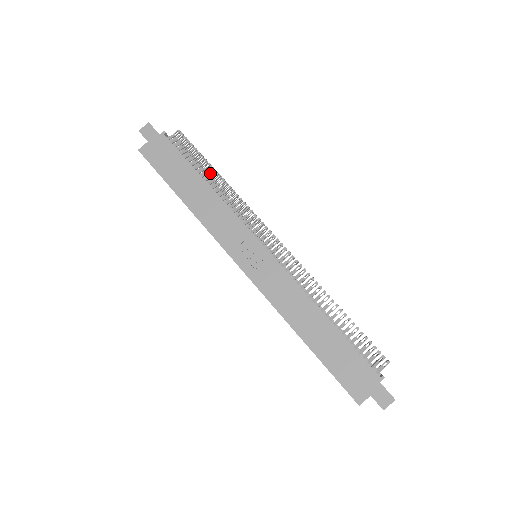
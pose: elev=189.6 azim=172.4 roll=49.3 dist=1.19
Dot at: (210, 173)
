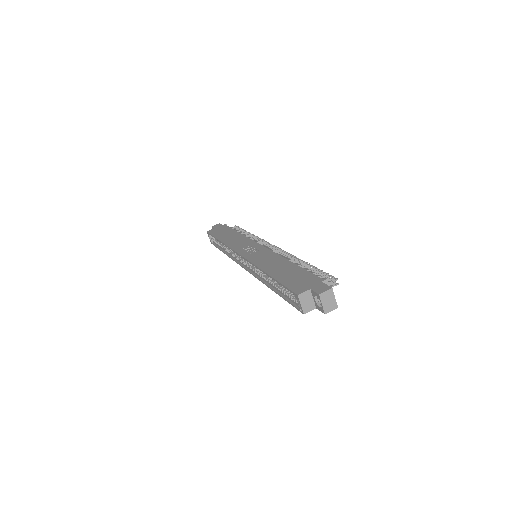
Dot at: occluded
